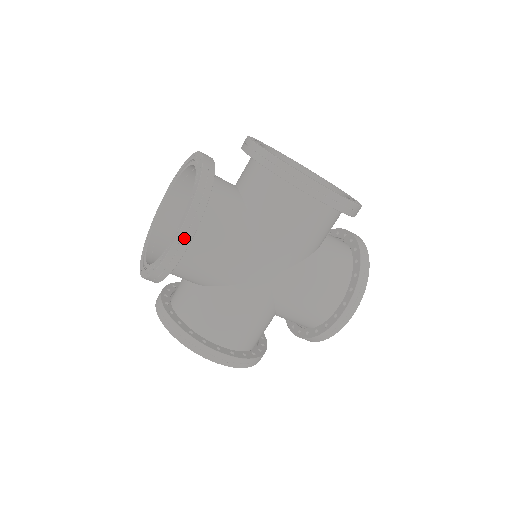
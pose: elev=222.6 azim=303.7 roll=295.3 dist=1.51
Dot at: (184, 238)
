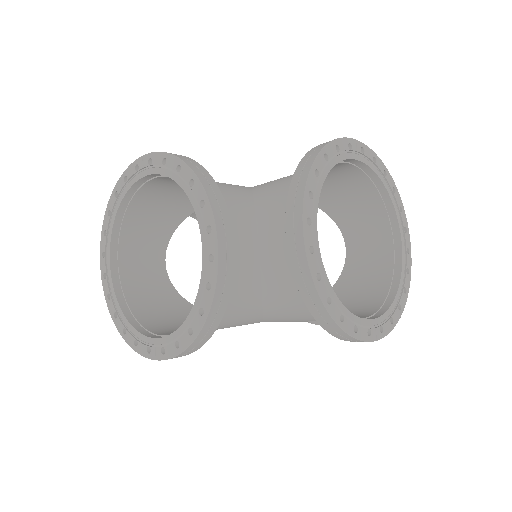
Dot at: occluded
